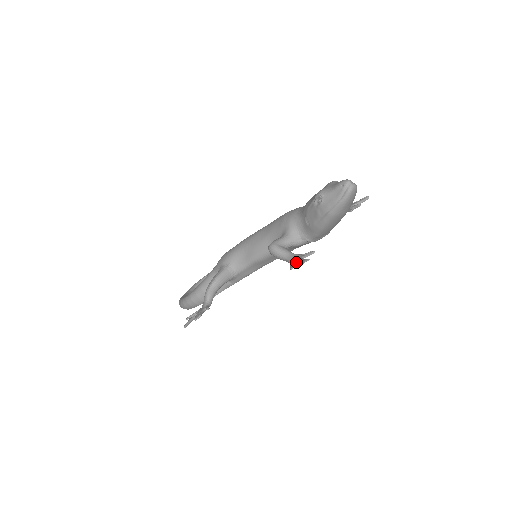
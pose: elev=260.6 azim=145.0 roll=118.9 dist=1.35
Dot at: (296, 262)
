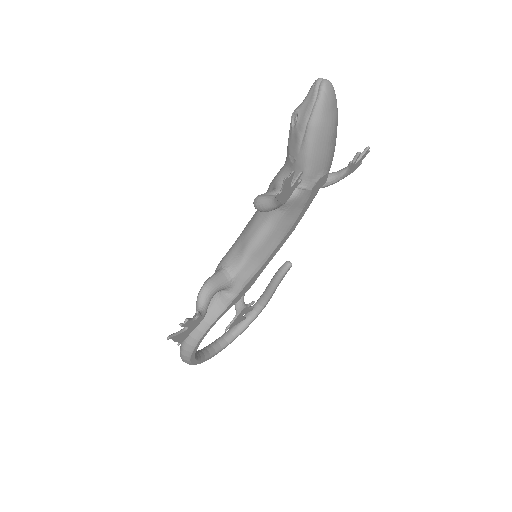
Dot at: (281, 189)
